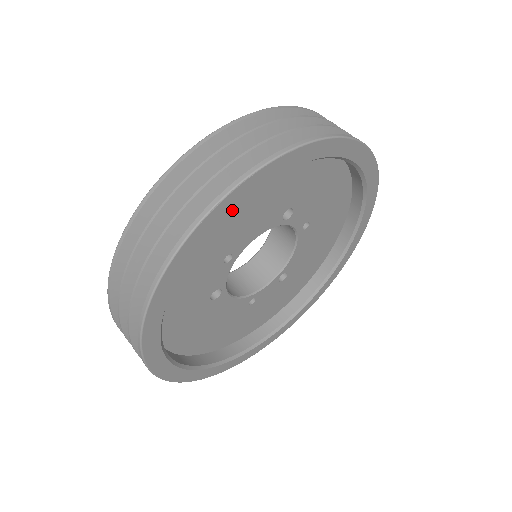
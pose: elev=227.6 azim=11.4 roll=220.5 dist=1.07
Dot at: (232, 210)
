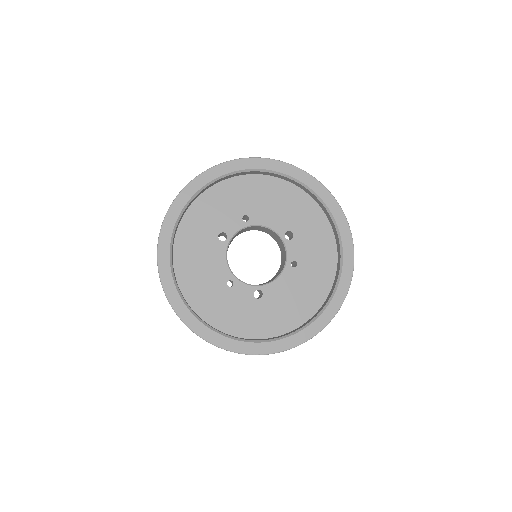
Dot at: (269, 170)
